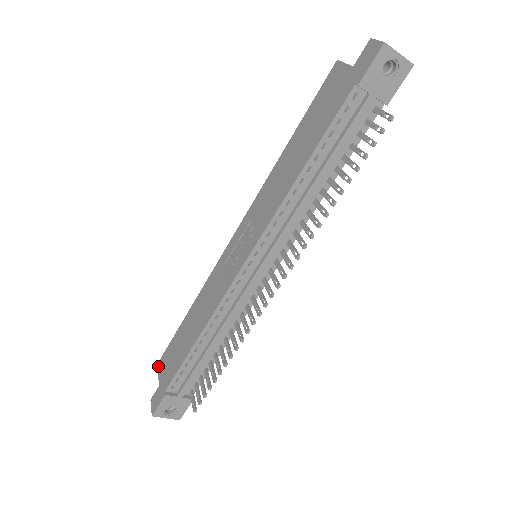
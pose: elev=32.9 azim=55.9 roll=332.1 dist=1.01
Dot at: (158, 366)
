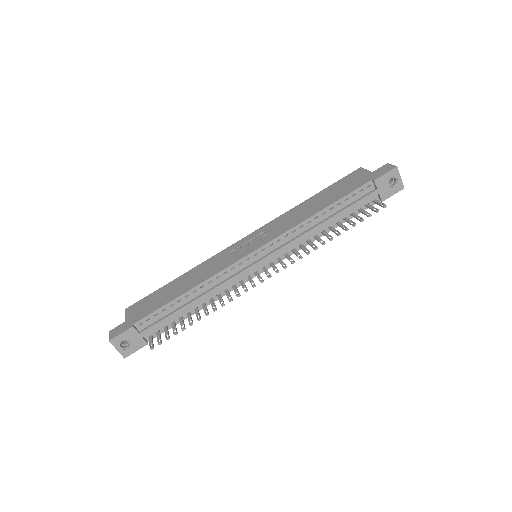
Dot at: (127, 310)
